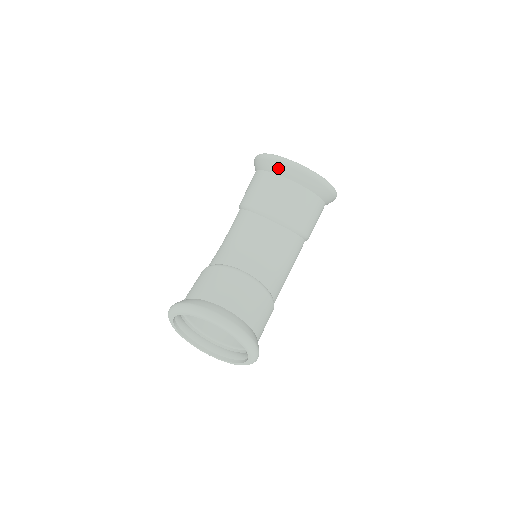
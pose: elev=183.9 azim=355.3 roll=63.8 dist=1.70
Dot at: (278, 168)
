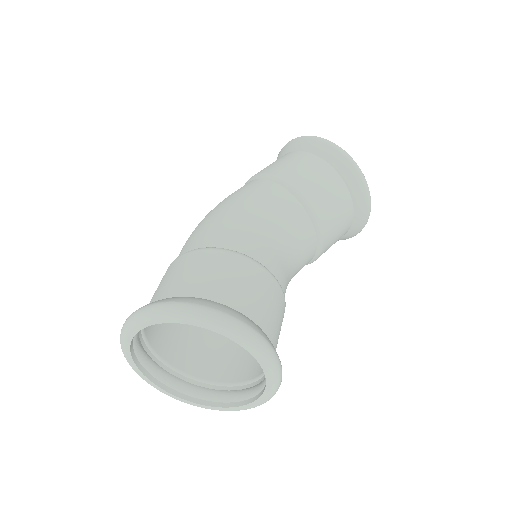
Dot at: (360, 194)
